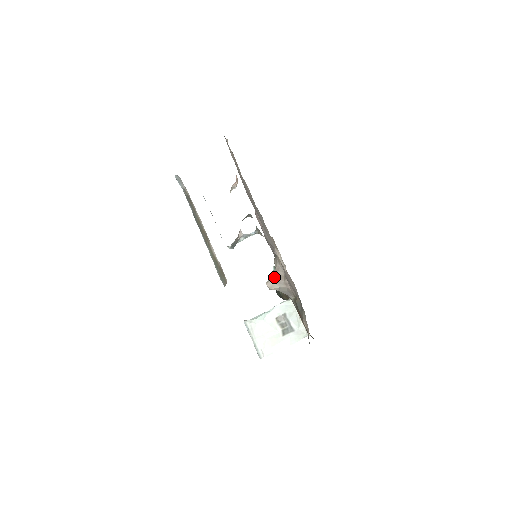
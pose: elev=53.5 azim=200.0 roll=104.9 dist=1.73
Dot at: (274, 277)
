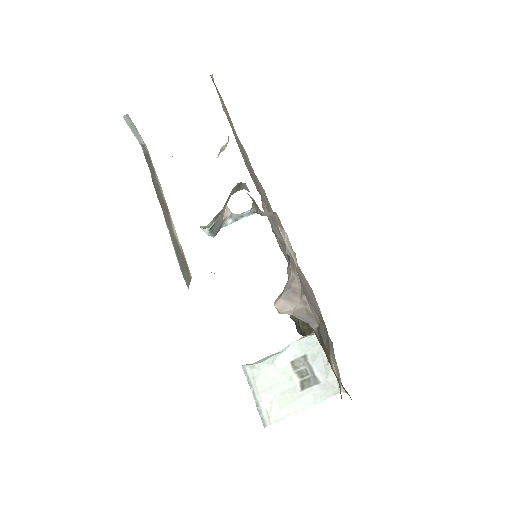
Dot at: (285, 292)
